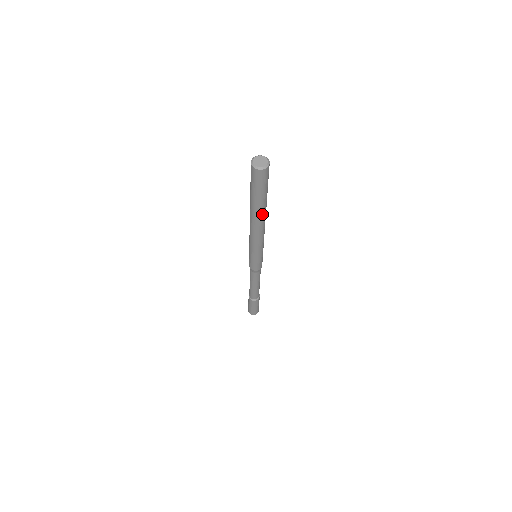
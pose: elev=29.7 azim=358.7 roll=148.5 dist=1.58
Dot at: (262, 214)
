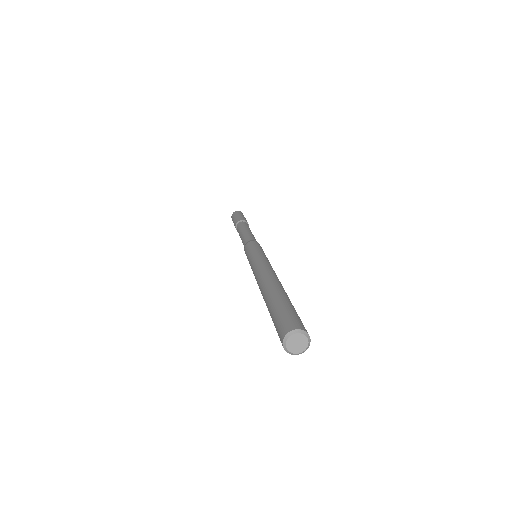
Dot at: occluded
